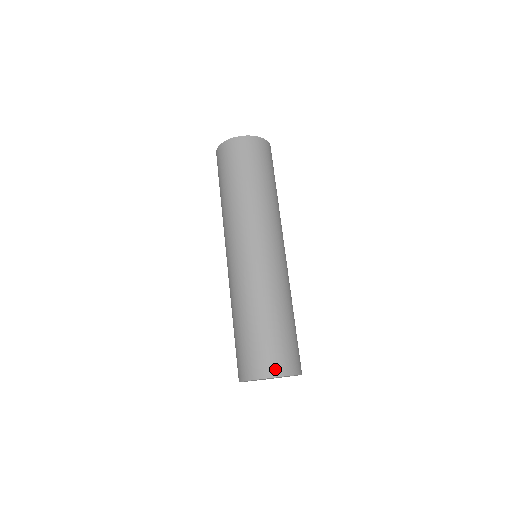
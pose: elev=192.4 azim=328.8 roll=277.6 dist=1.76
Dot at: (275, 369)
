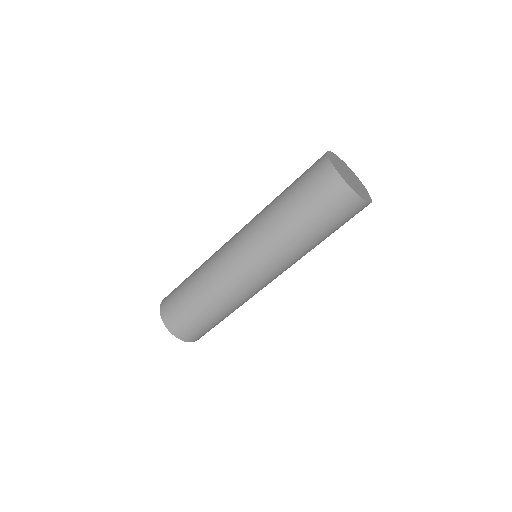
Dot at: (182, 335)
